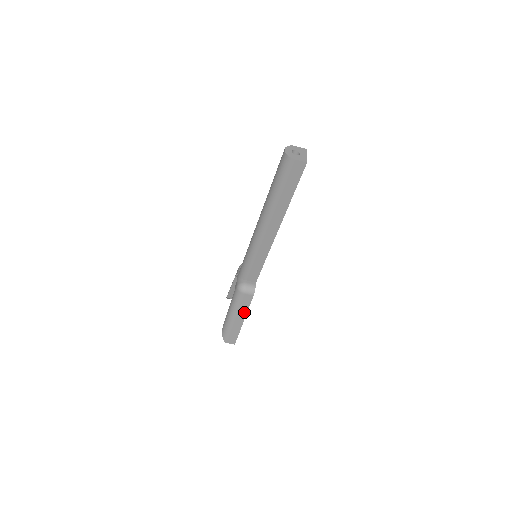
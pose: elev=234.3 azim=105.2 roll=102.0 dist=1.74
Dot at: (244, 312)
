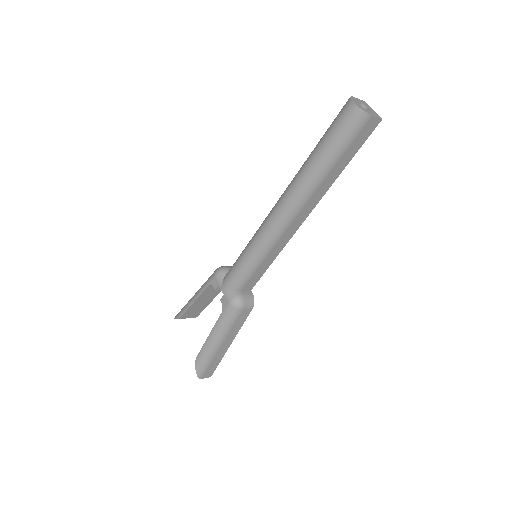
Dot at: (235, 333)
